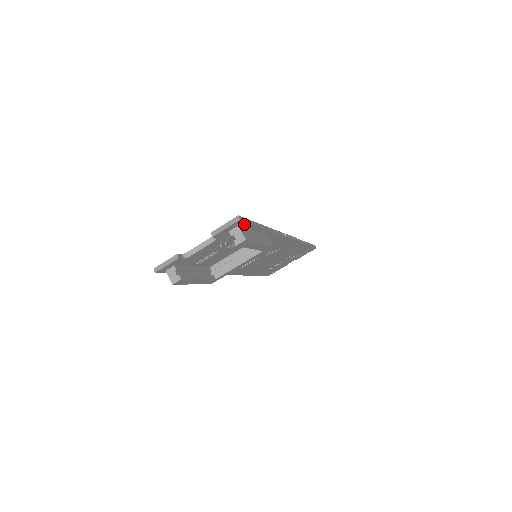
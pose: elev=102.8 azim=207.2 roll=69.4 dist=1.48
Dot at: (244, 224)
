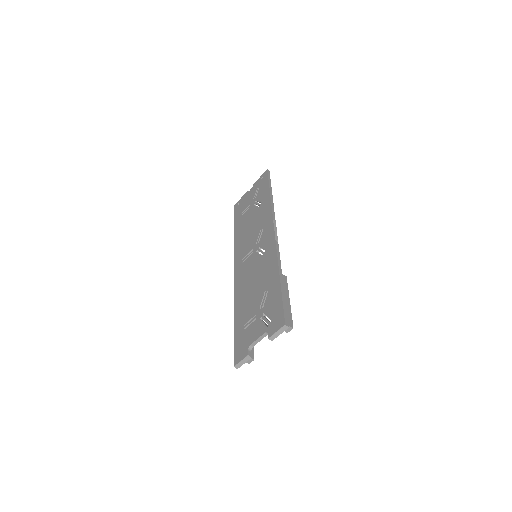
Dot at: (285, 316)
